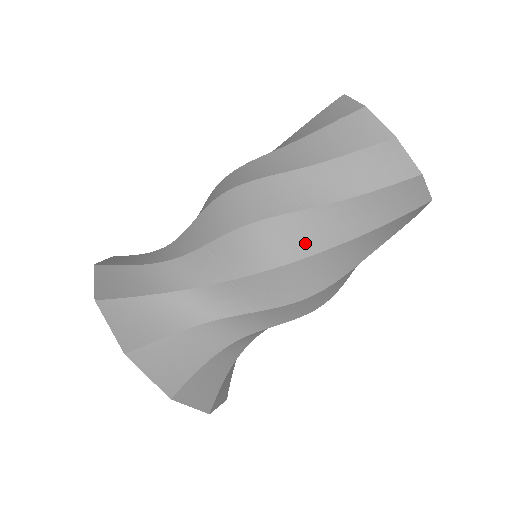
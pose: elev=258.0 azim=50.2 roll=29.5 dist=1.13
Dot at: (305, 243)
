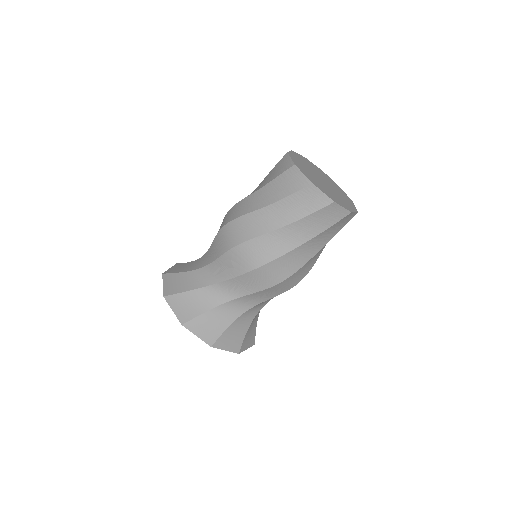
Dot at: (270, 253)
